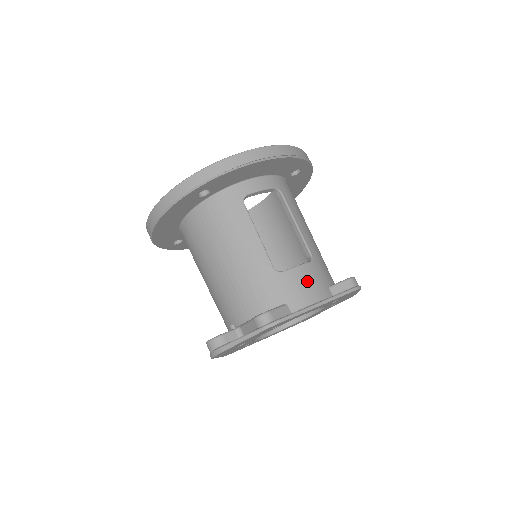
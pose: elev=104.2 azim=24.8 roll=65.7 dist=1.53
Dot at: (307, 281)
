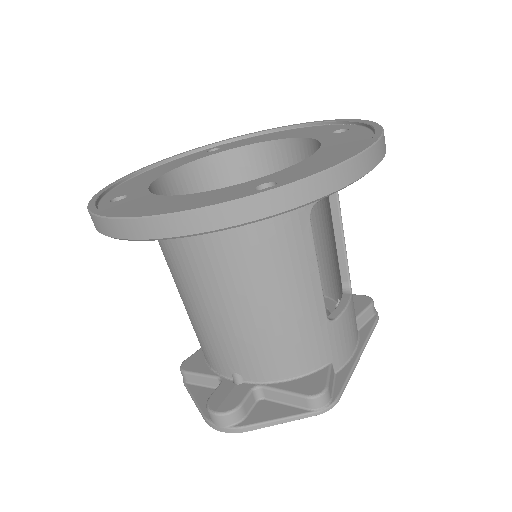
Dot at: (351, 325)
